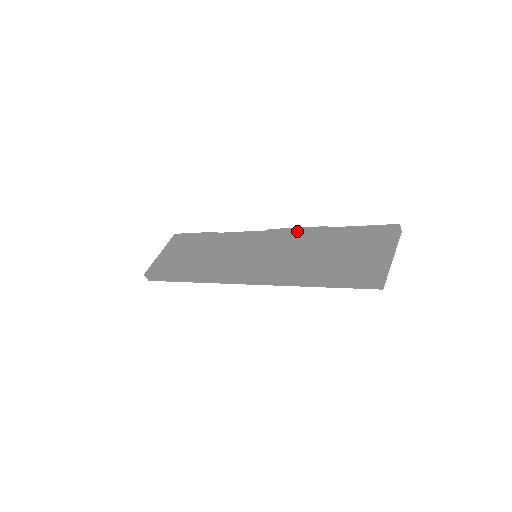
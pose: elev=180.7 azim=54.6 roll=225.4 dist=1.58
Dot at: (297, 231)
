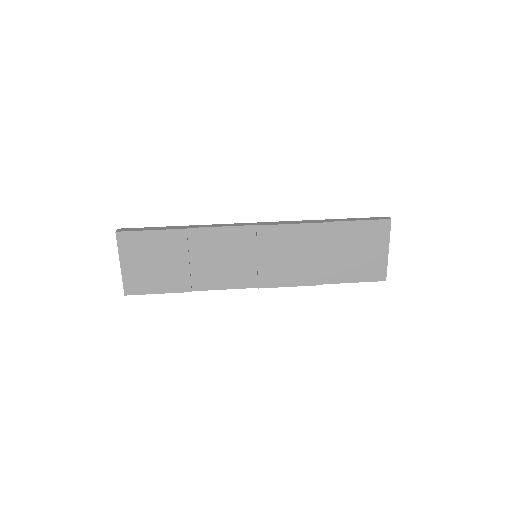
Dot at: (294, 230)
